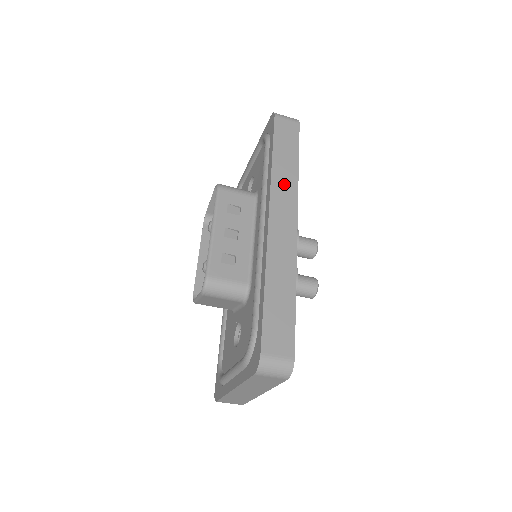
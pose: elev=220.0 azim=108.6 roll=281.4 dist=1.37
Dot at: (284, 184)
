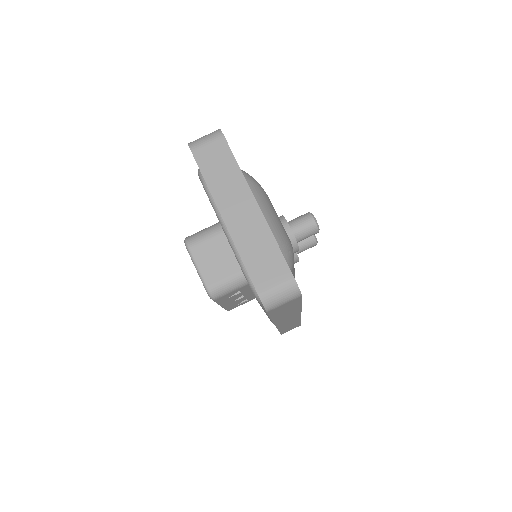
Dot at: occluded
